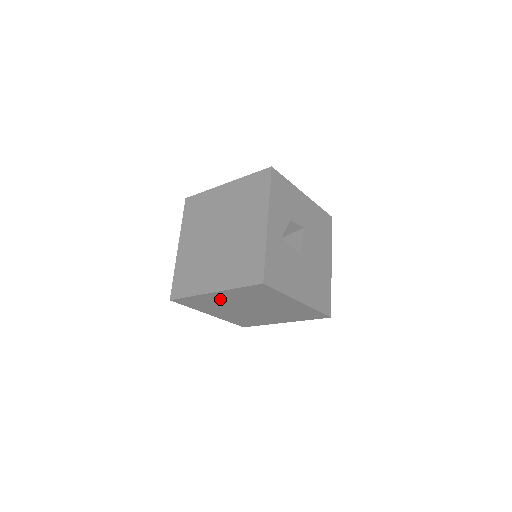
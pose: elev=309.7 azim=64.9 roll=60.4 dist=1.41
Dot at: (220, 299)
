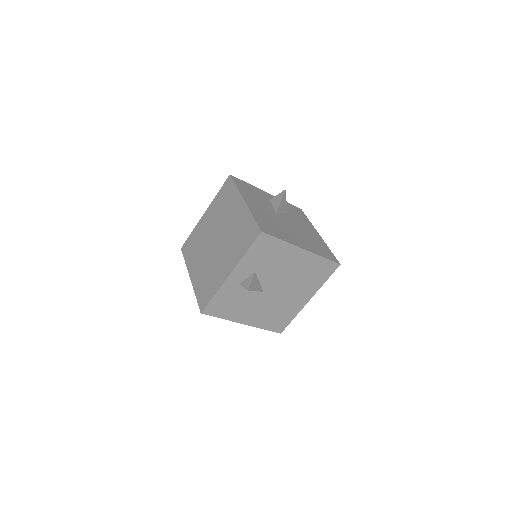
Dot at: (205, 227)
